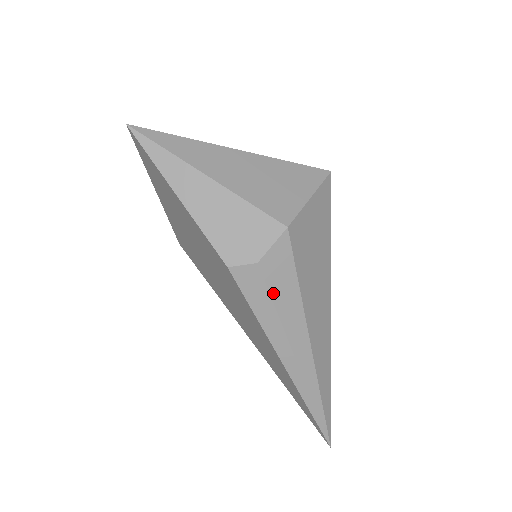
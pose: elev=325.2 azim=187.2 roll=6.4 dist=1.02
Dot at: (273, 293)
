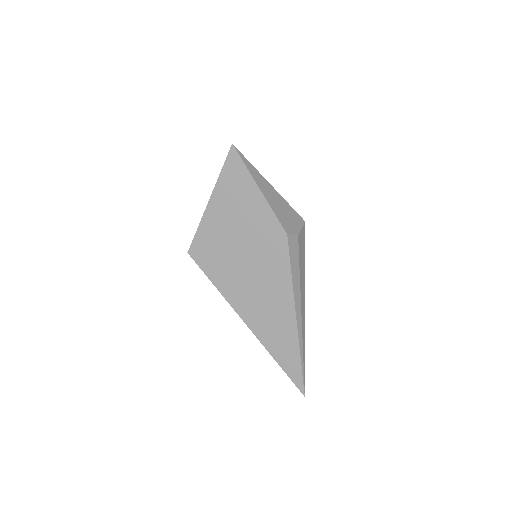
Dot at: (300, 259)
